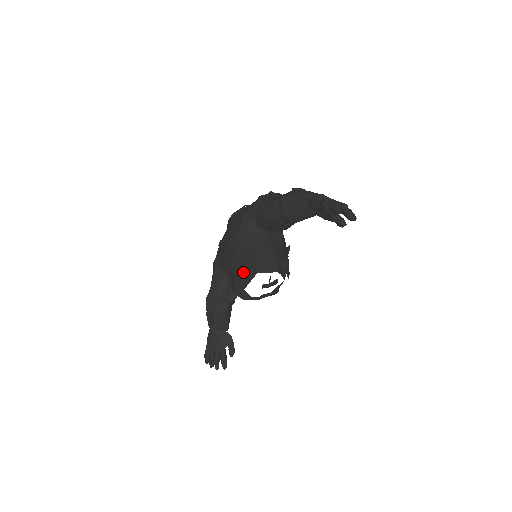
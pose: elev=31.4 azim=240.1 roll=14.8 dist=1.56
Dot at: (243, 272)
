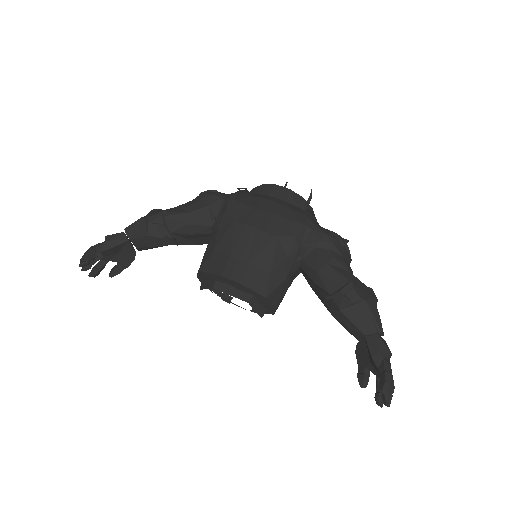
Dot at: (239, 284)
